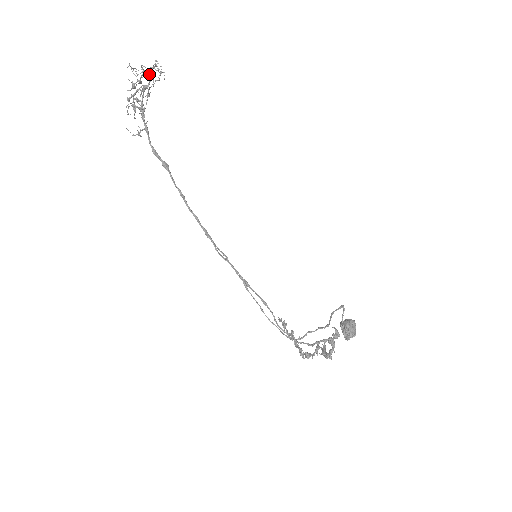
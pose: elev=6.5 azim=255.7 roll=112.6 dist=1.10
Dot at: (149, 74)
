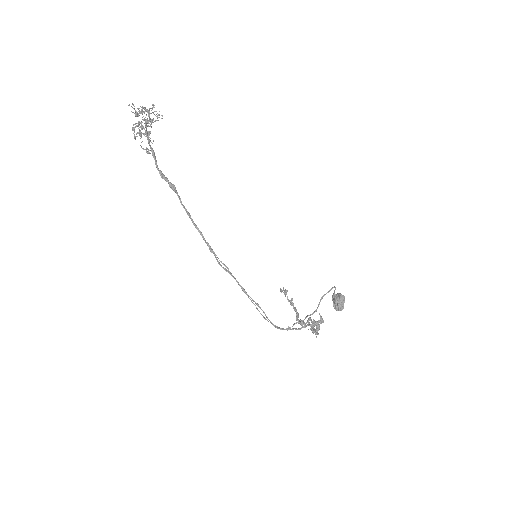
Dot at: (148, 113)
